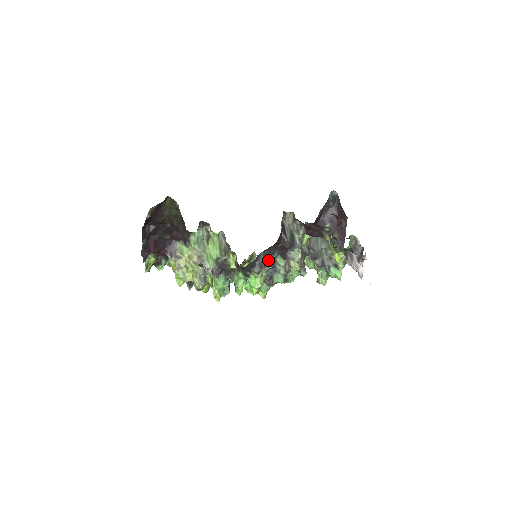
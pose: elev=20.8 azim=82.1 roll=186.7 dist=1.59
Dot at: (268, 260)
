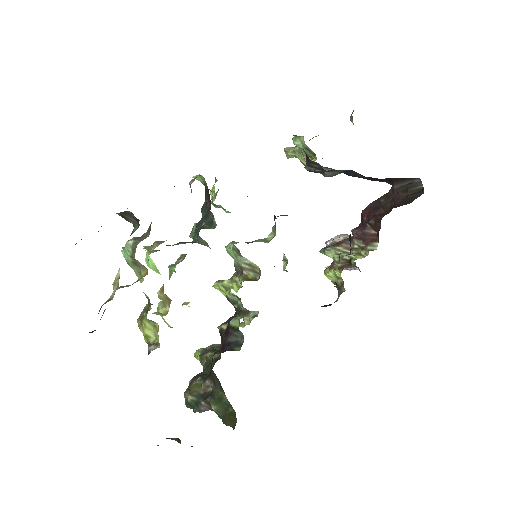
Dot at: occluded
